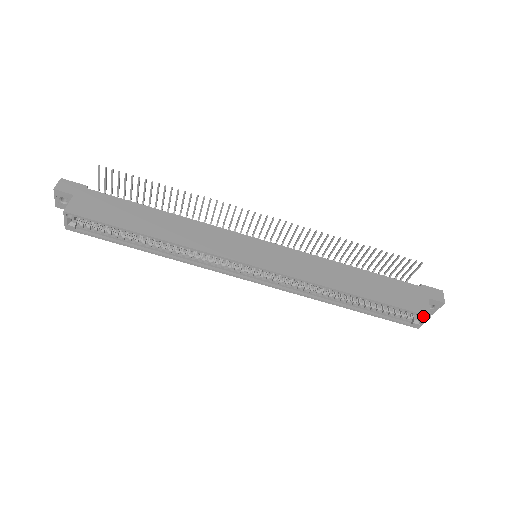
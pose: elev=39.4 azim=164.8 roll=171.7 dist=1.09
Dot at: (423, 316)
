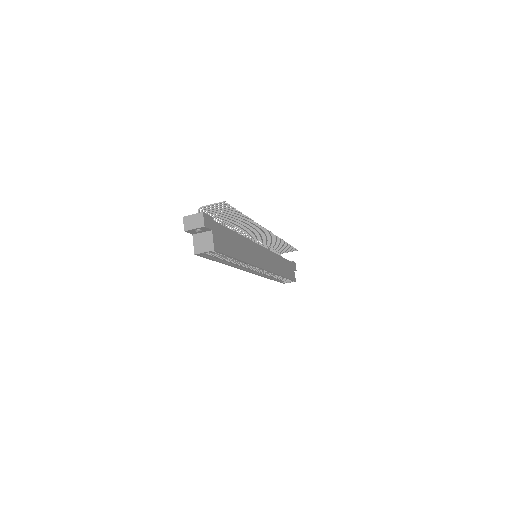
Dot at: occluded
